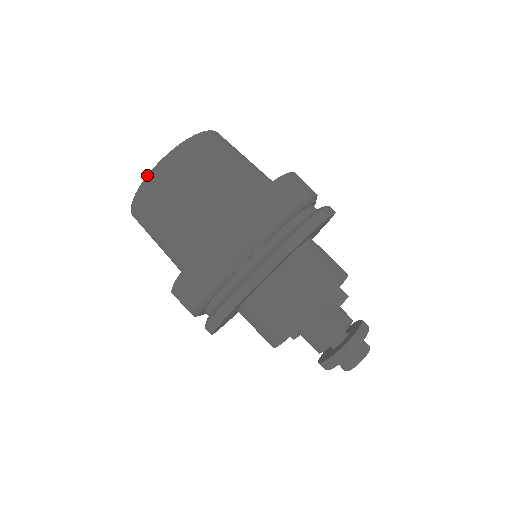
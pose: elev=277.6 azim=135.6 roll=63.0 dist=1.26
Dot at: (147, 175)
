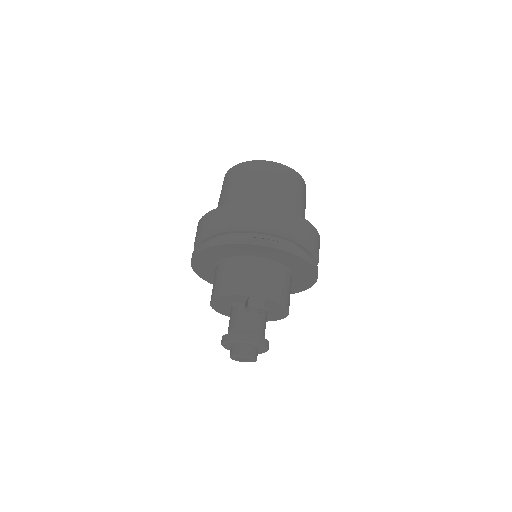
Dot at: (239, 163)
